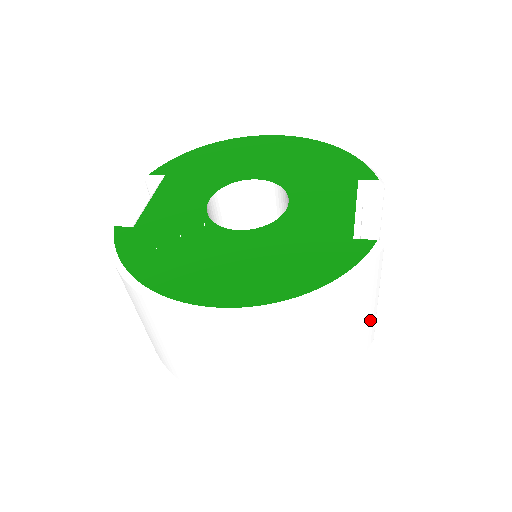
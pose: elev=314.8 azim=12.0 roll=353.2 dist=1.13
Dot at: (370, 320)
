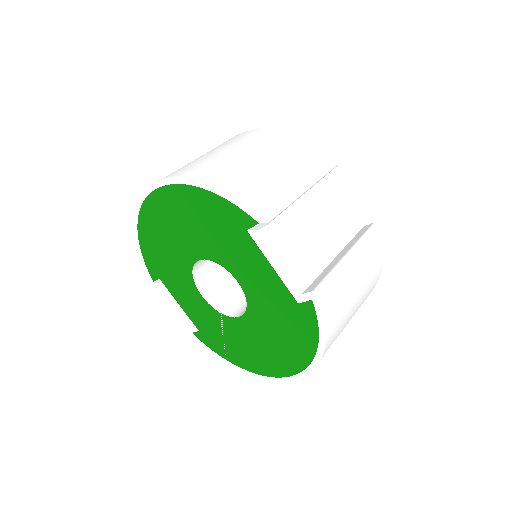
Dot at: (363, 261)
